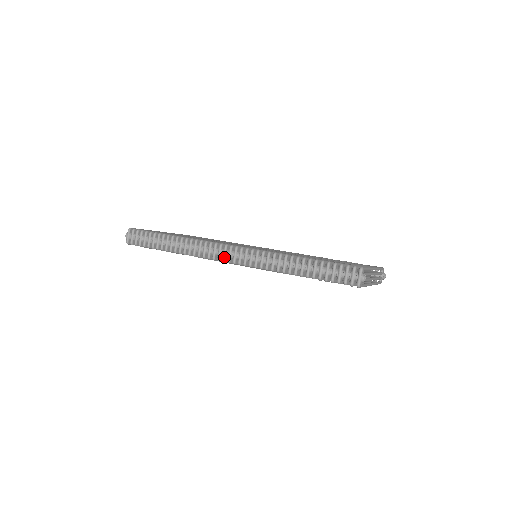
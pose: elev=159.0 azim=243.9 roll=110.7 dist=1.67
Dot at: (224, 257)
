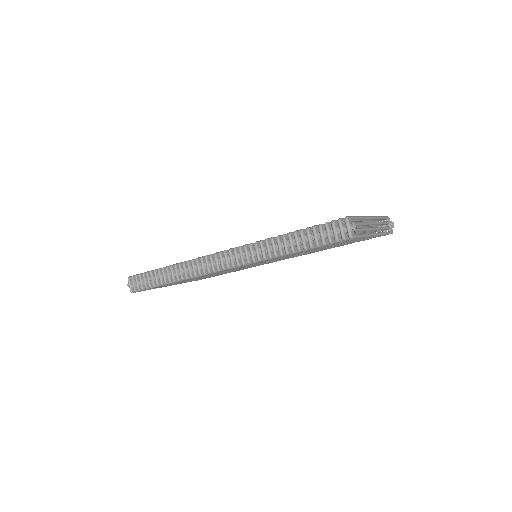
Dot at: (217, 266)
